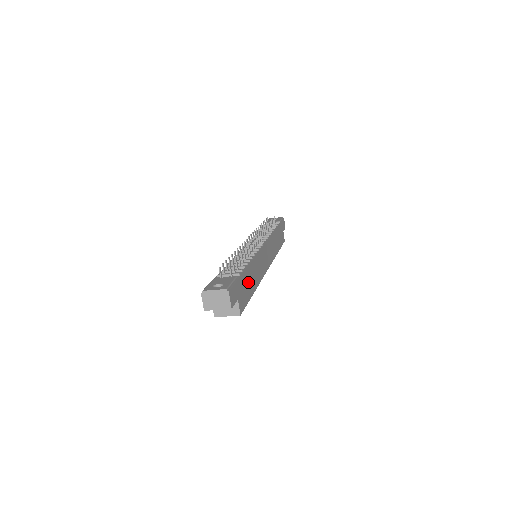
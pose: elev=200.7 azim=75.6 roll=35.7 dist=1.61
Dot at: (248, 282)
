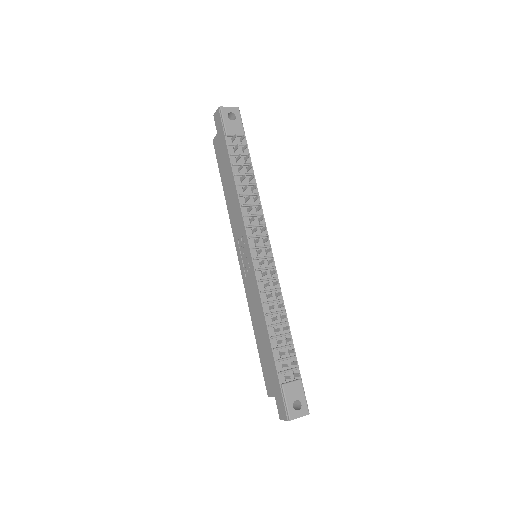
Dot at: occluded
